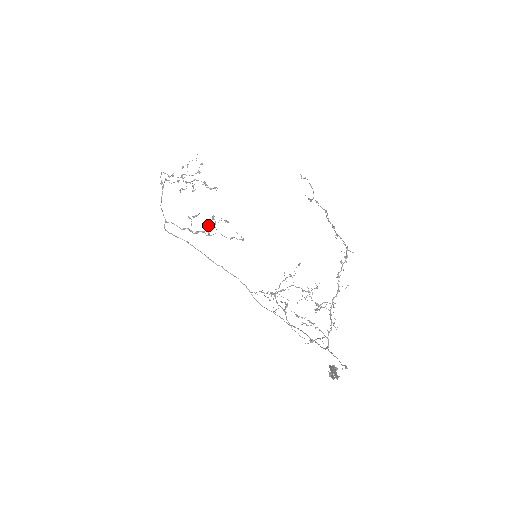
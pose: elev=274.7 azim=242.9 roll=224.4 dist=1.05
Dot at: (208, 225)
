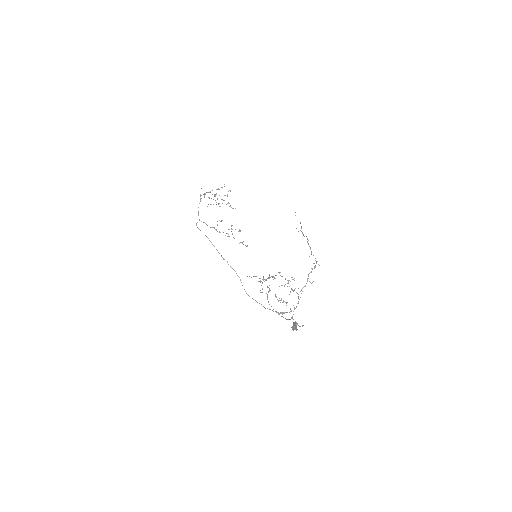
Dot at: (228, 229)
